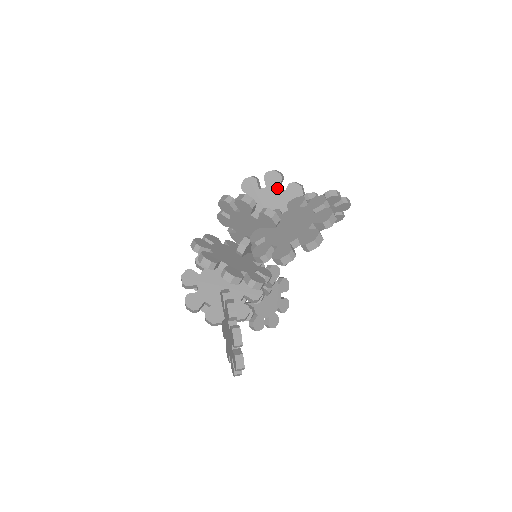
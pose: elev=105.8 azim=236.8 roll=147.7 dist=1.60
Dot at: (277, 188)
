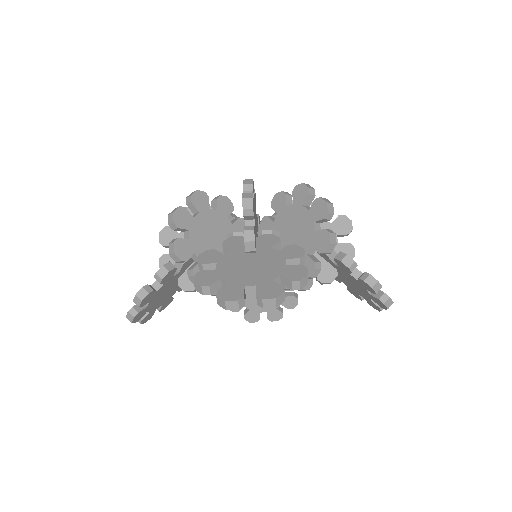
Dot at: (314, 221)
